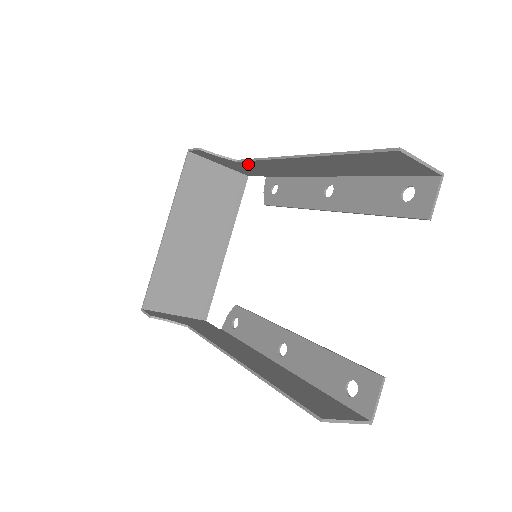
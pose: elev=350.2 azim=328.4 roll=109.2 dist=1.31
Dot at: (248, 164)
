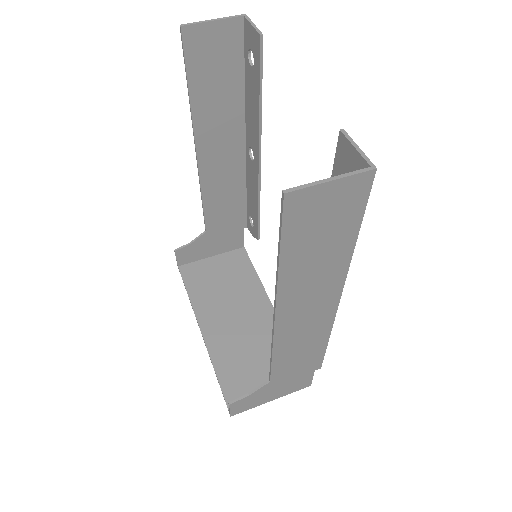
Dot at: (212, 223)
